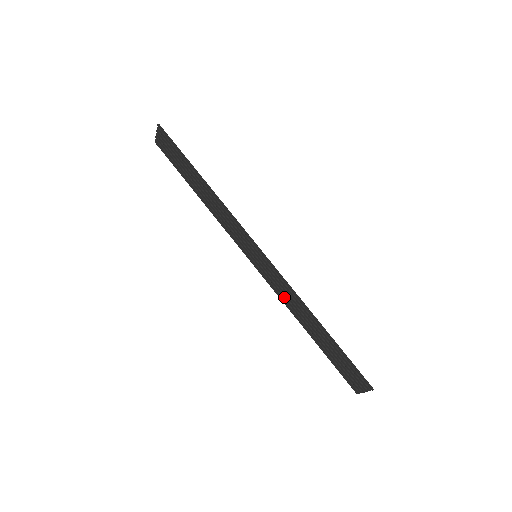
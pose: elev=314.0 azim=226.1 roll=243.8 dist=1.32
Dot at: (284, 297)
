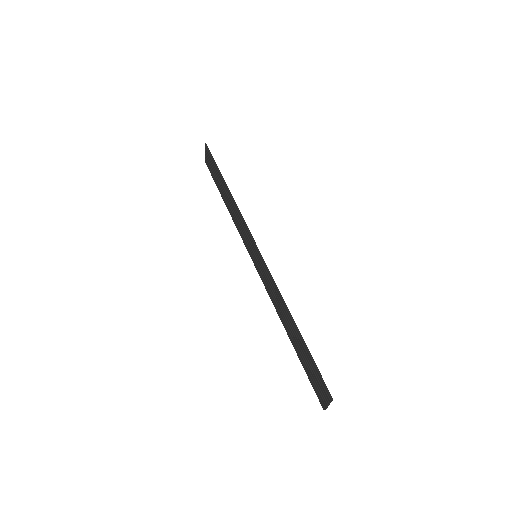
Dot at: (273, 297)
